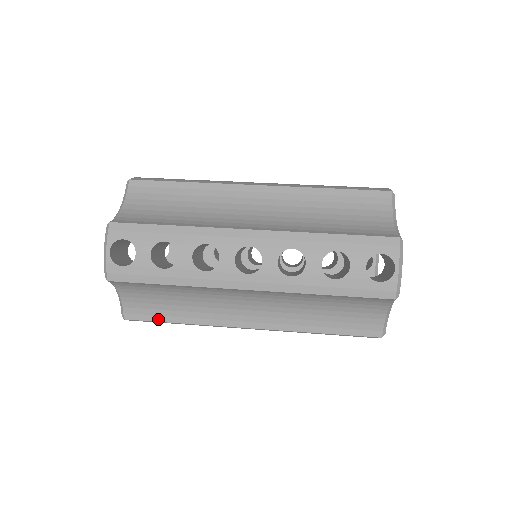
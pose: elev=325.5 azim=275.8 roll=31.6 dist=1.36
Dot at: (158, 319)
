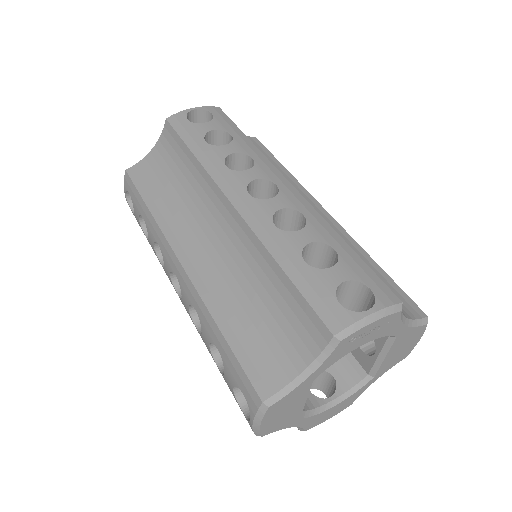
Dot at: occluded
